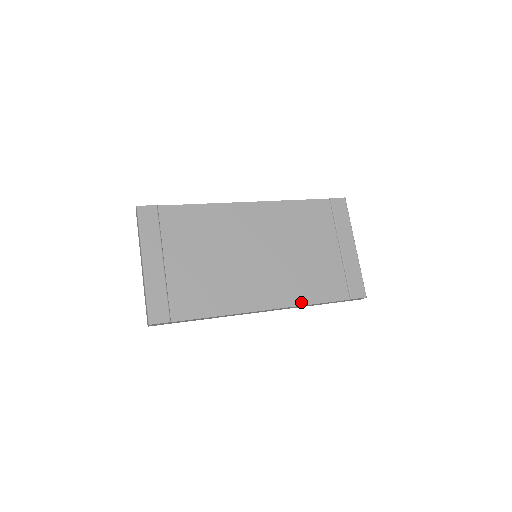
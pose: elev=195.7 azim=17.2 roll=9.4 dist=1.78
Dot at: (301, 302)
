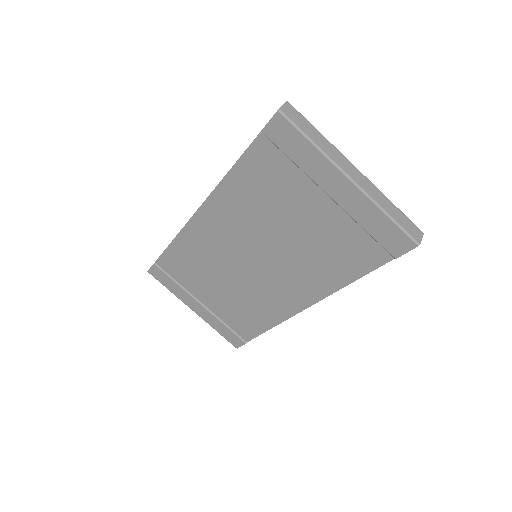
Dot at: (333, 288)
